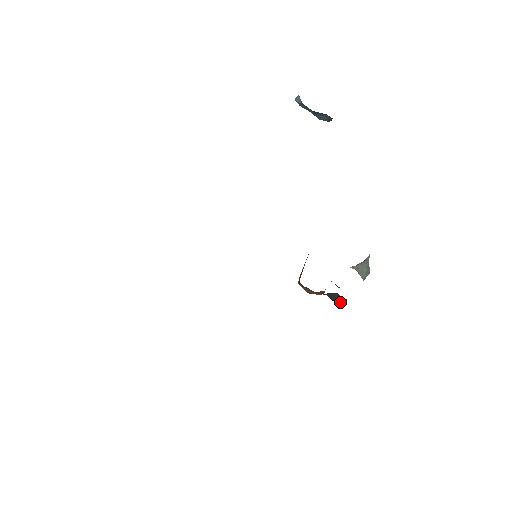
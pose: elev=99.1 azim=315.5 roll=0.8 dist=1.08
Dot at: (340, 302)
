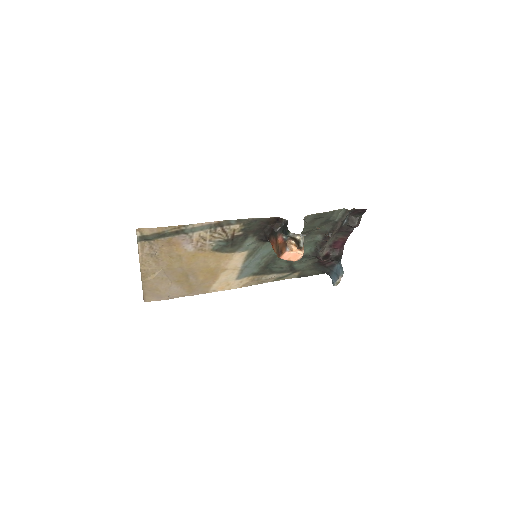
Dot at: (287, 227)
